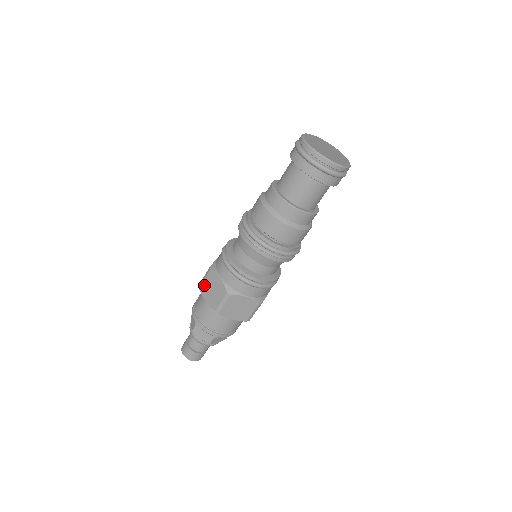
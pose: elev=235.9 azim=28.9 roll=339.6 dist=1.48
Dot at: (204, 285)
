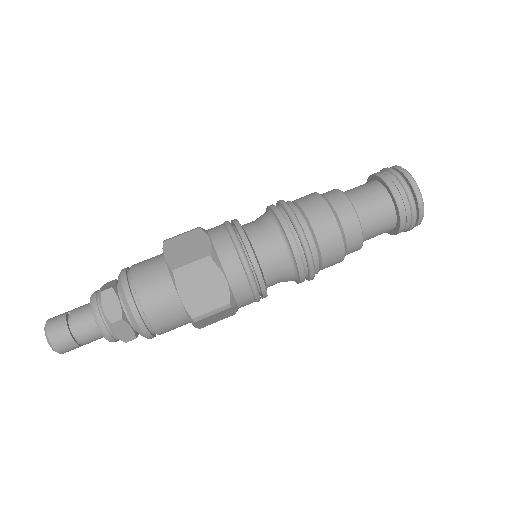
Dot at: (176, 240)
